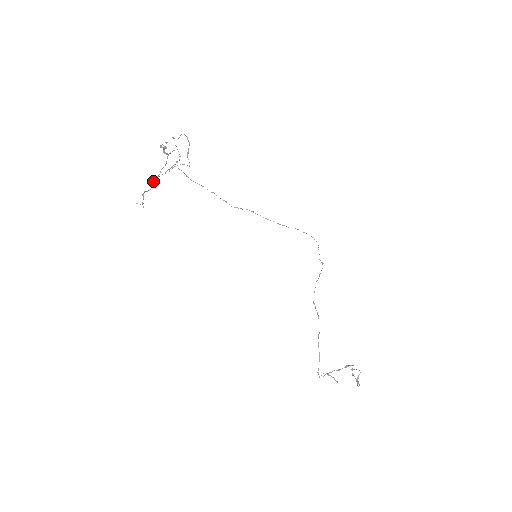
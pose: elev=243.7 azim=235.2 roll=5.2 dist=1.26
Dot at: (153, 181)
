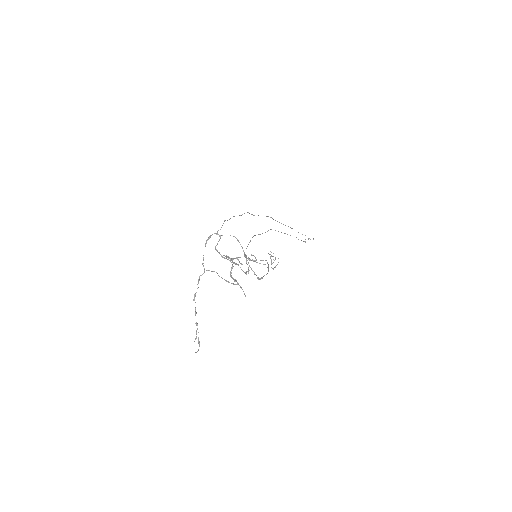
Dot at: (199, 279)
